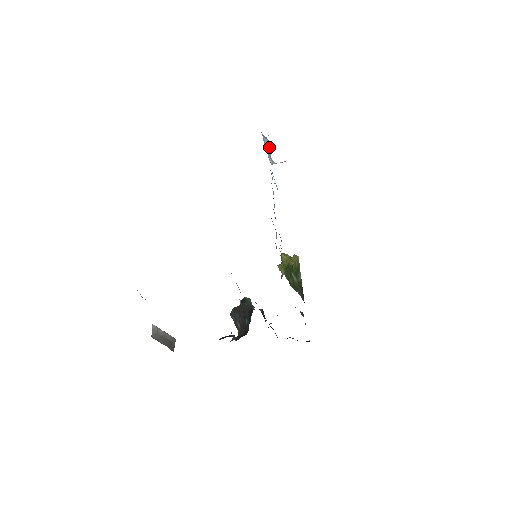
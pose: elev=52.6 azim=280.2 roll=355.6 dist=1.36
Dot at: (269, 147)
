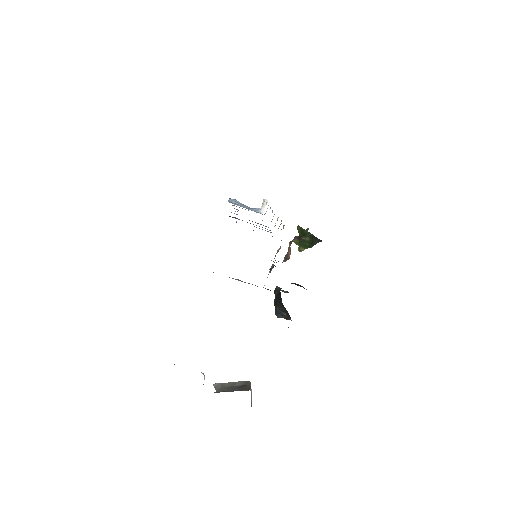
Dot at: (239, 202)
